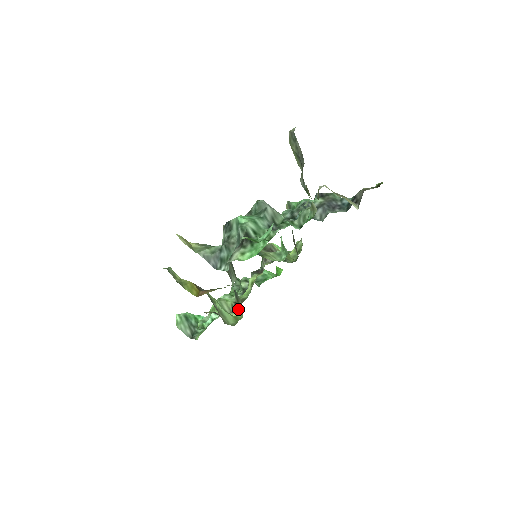
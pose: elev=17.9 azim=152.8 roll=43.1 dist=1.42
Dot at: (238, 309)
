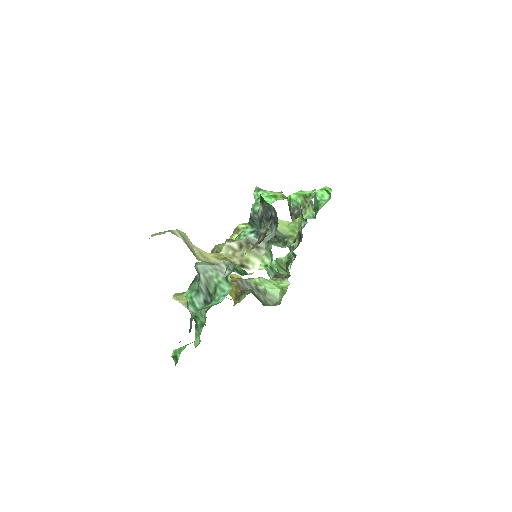
Dot at: occluded
